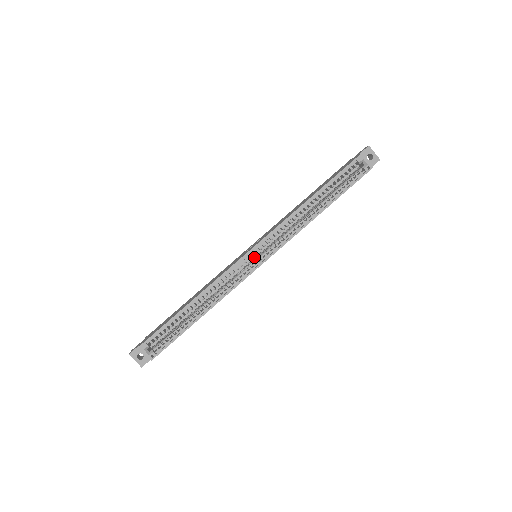
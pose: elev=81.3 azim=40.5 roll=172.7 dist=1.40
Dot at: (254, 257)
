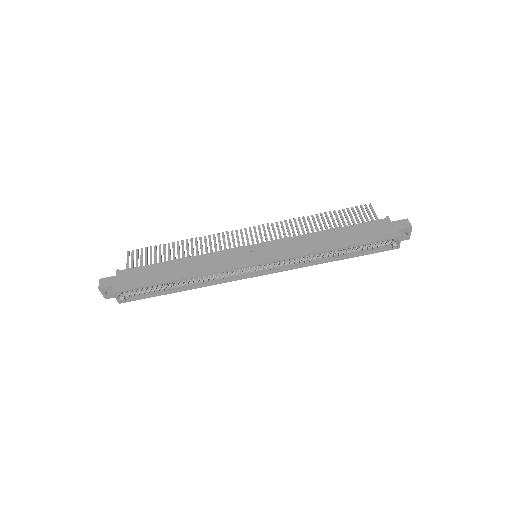
Dot at: occluded
